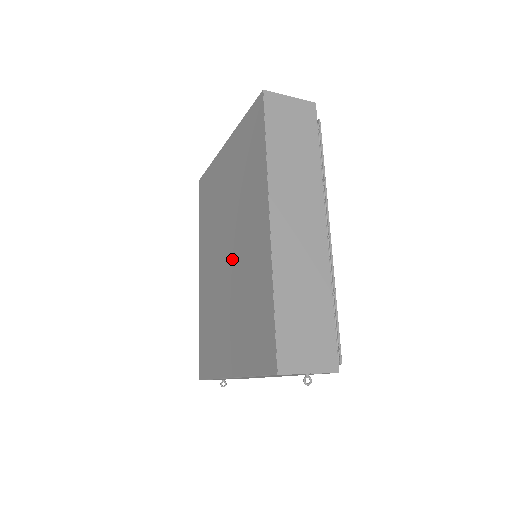
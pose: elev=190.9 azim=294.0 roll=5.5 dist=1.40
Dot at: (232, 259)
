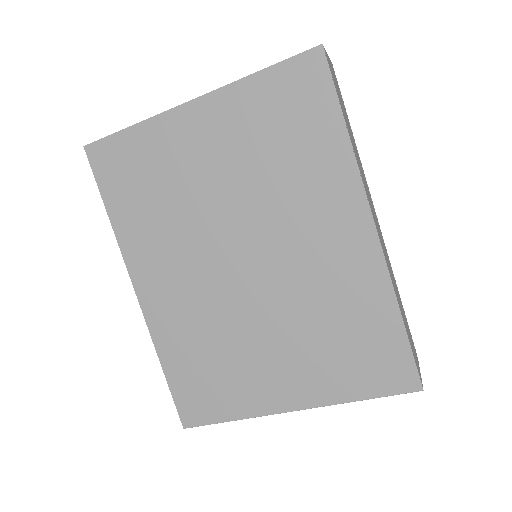
Dot at: (264, 271)
